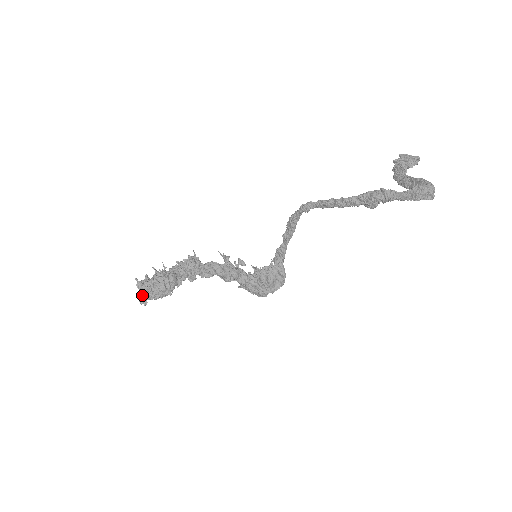
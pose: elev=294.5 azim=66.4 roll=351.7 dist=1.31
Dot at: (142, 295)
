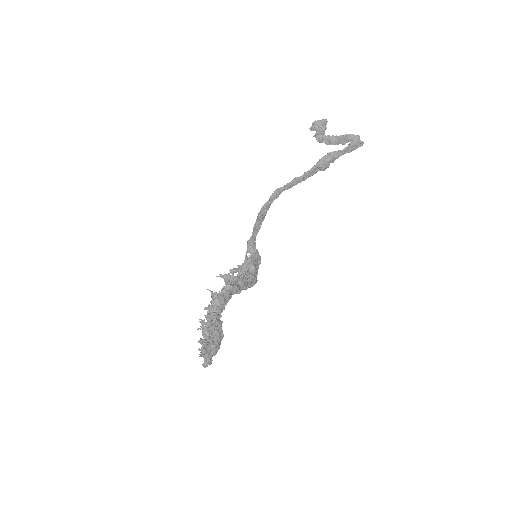
Dot at: (208, 358)
